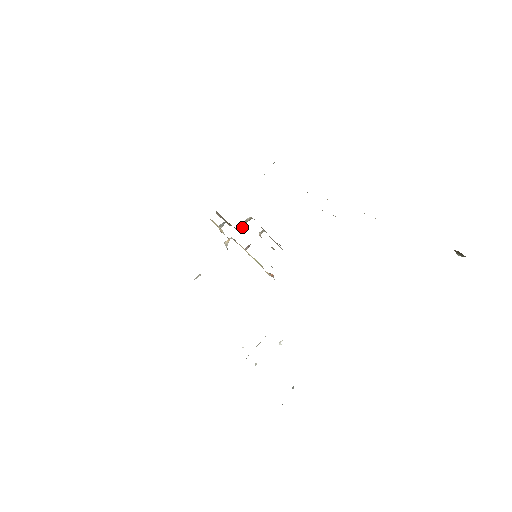
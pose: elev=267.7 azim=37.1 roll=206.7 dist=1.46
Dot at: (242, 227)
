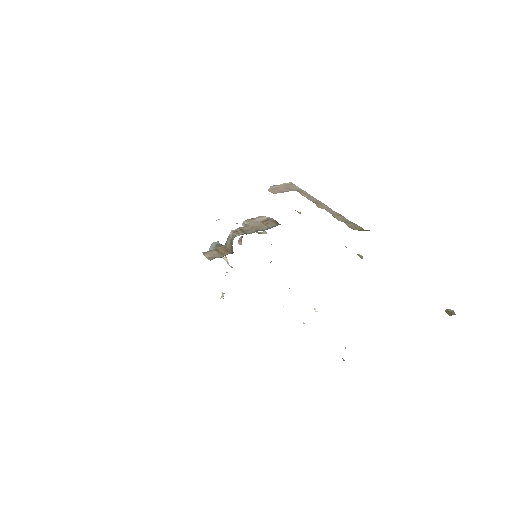
Dot at: (231, 246)
